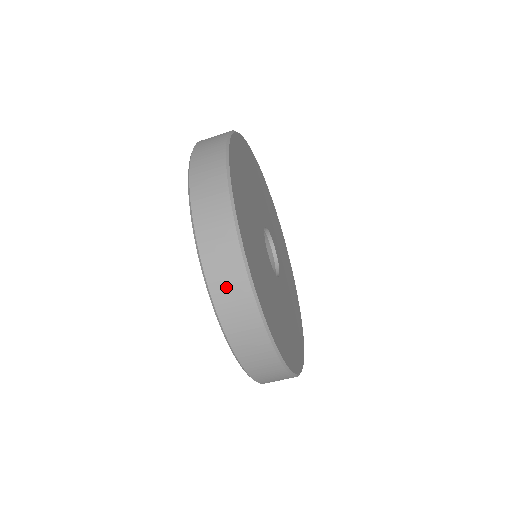
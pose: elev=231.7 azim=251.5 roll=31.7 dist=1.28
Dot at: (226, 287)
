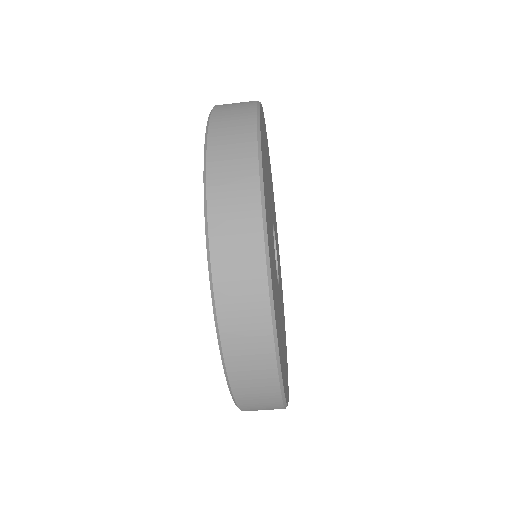
Dot at: (250, 381)
